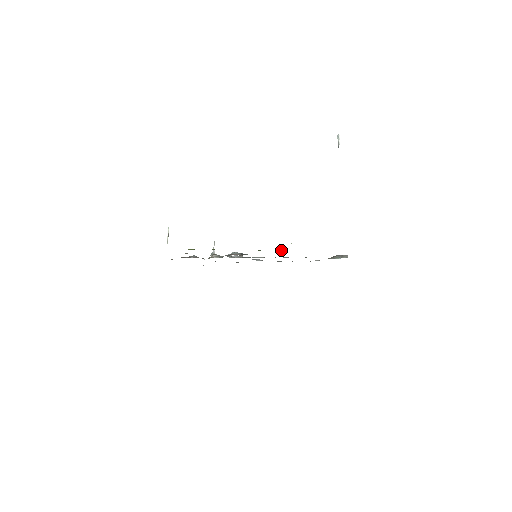
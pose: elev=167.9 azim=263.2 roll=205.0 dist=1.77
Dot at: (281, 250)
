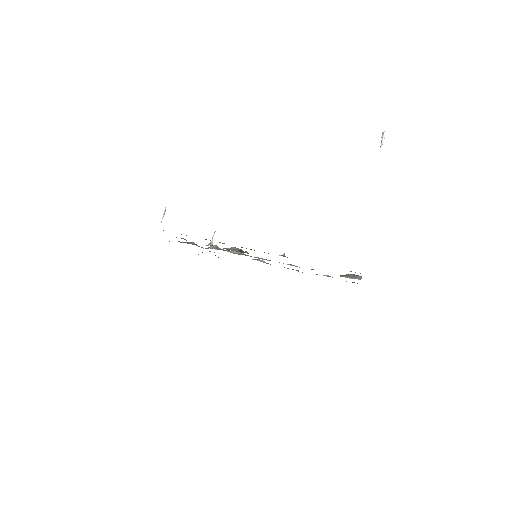
Dot at: (279, 255)
